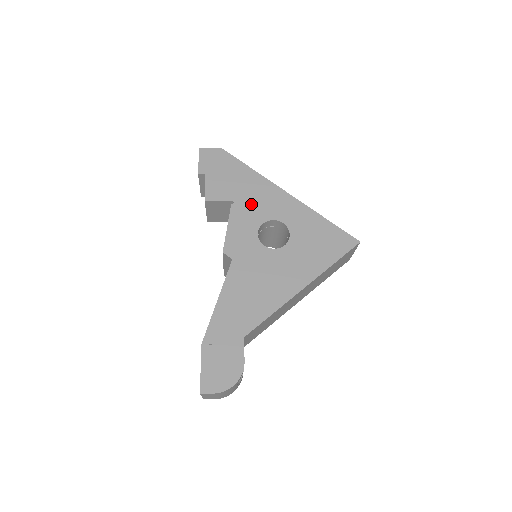
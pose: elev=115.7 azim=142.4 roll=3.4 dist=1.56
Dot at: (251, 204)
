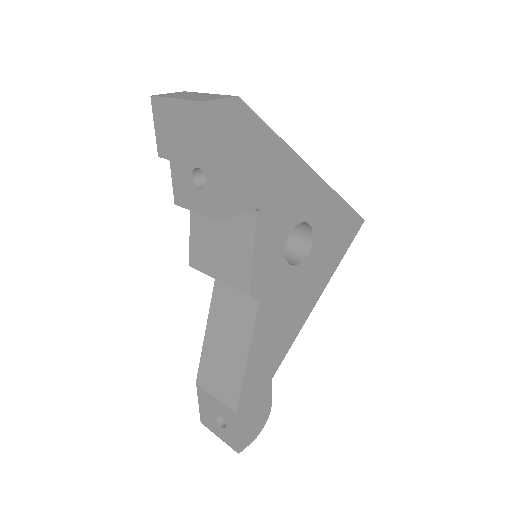
Dot at: (279, 206)
